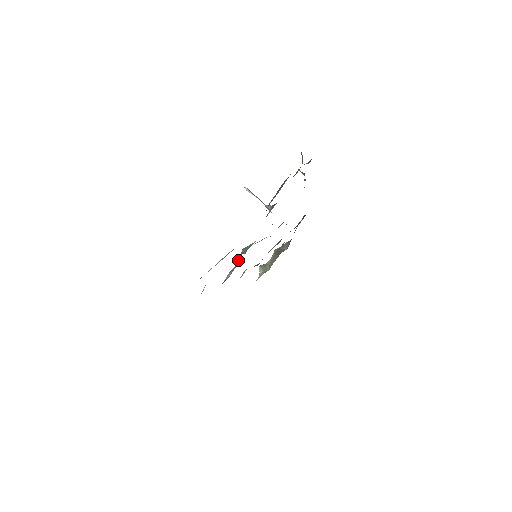
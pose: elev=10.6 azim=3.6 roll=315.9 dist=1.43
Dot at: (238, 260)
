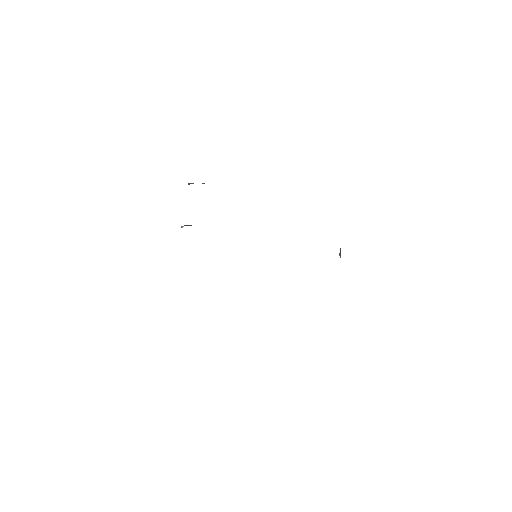
Dot at: occluded
